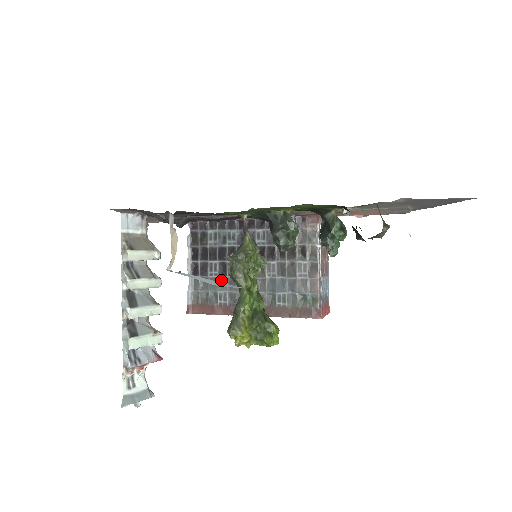
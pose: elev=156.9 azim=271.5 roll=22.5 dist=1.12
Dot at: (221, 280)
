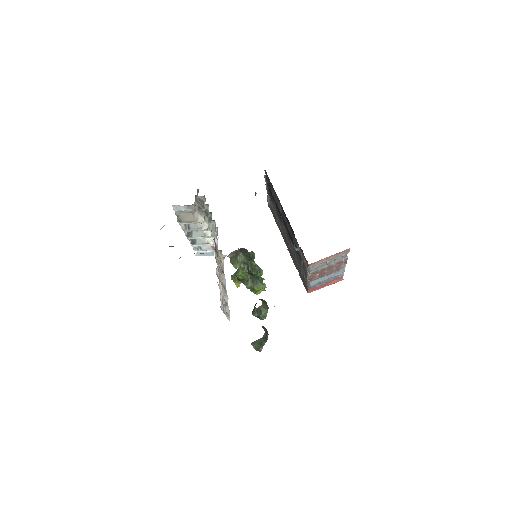
Dot at: (278, 215)
